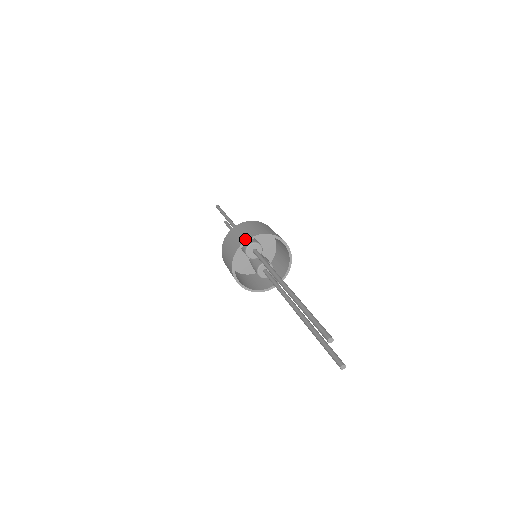
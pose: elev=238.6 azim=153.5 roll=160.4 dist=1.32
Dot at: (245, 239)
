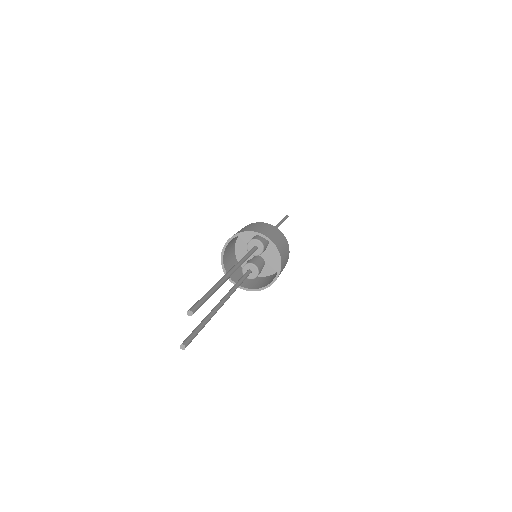
Dot at: (255, 230)
